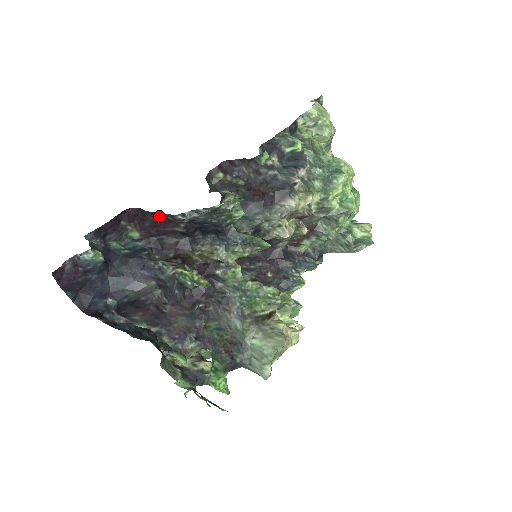
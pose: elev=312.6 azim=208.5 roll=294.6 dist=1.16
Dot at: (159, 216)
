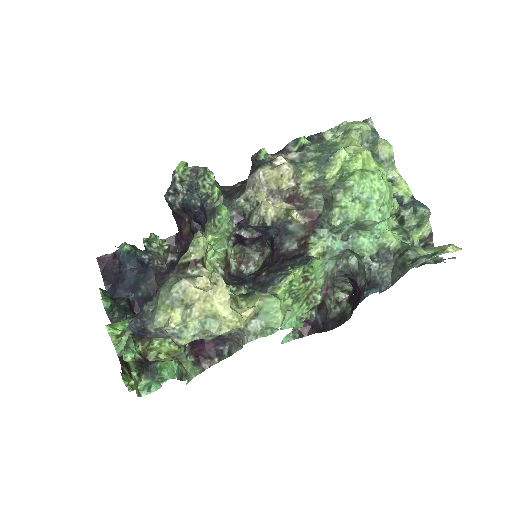
Dot at: (177, 218)
